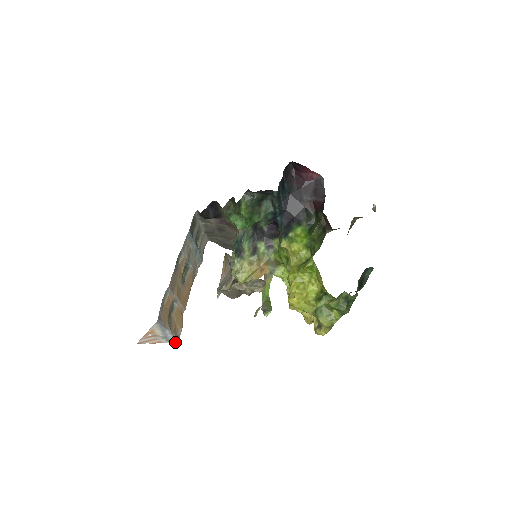
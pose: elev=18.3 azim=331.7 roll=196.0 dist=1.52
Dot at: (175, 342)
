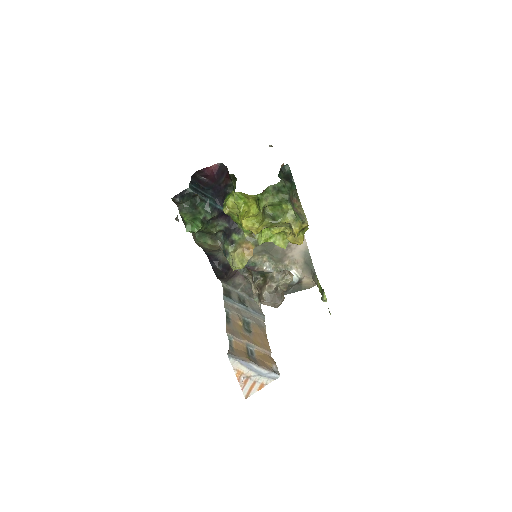
Dot at: (276, 377)
